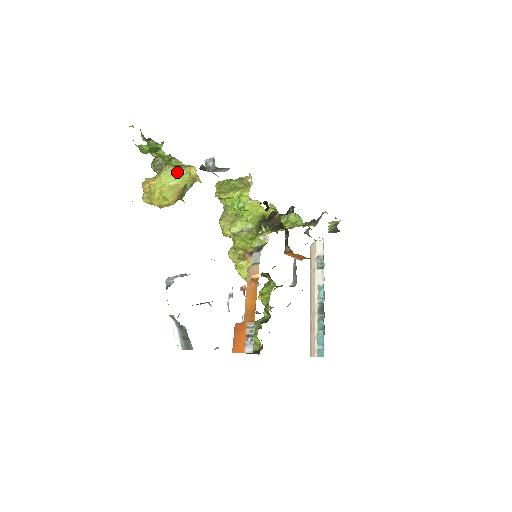
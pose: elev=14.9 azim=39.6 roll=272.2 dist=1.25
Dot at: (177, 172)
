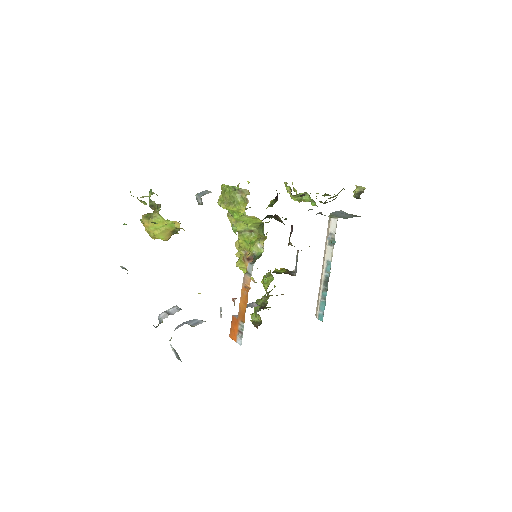
Dot at: (165, 221)
